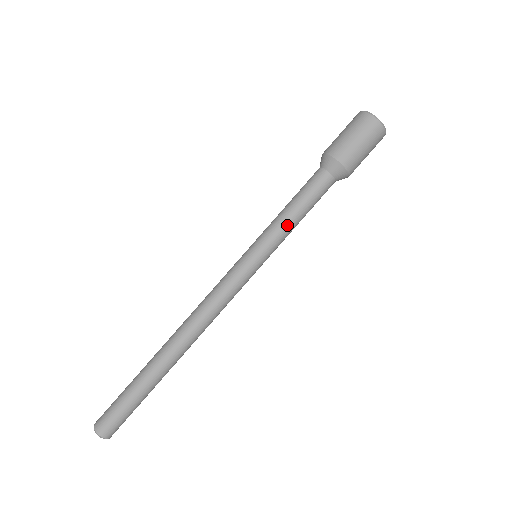
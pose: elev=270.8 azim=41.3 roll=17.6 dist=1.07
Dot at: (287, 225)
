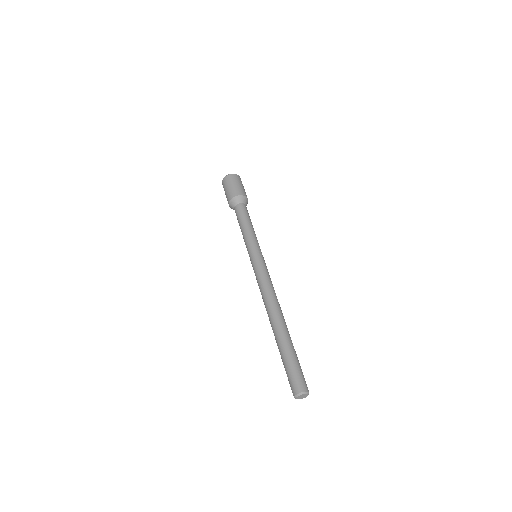
Dot at: (248, 232)
